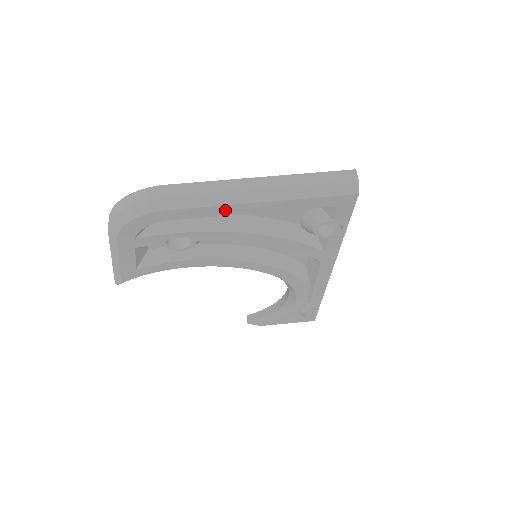
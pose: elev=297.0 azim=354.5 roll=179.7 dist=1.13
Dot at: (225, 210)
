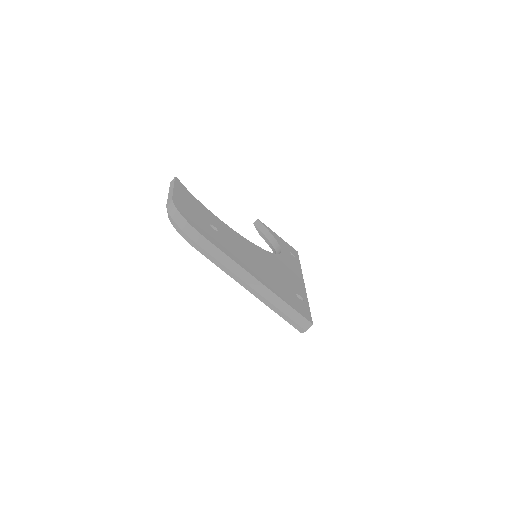
Dot at: occluded
